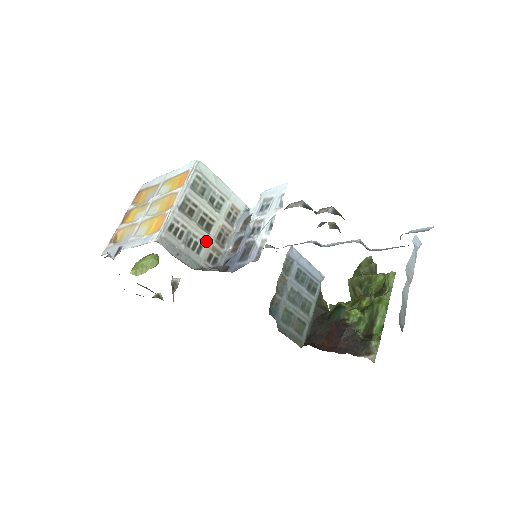
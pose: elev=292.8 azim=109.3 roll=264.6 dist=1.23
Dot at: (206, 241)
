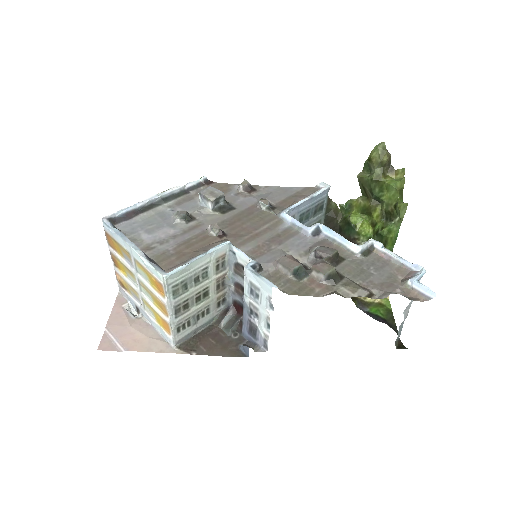
Dot at: (210, 303)
